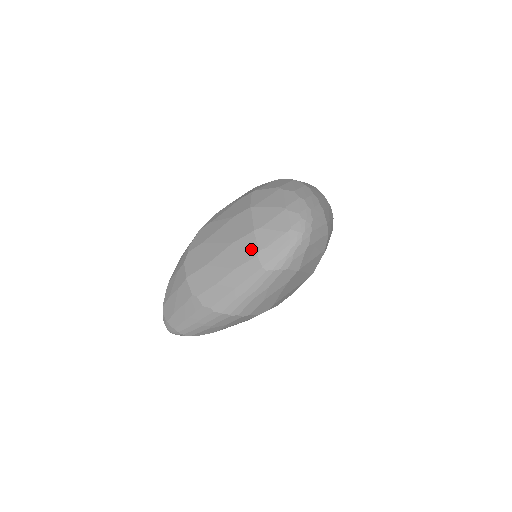
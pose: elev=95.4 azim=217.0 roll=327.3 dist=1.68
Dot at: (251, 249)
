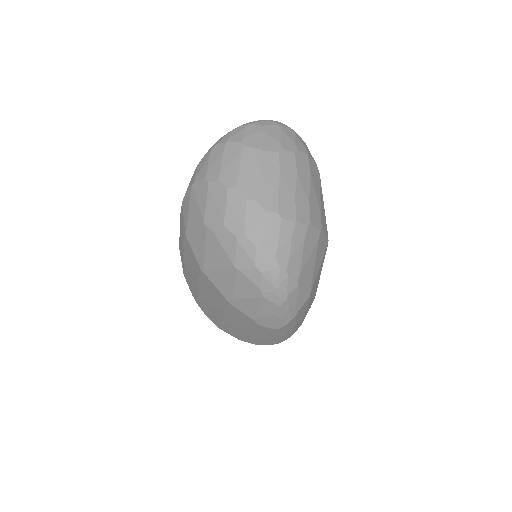
Dot at: (245, 319)
